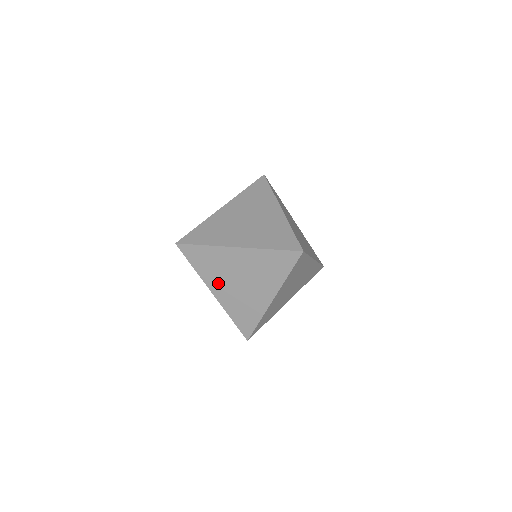
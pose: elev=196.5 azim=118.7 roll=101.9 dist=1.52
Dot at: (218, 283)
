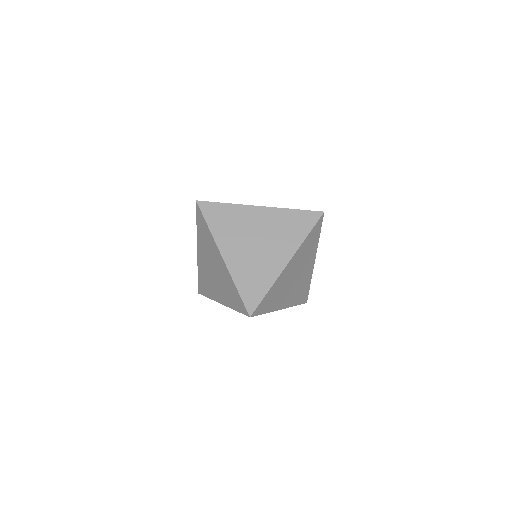
Dot at: (283, 299)
